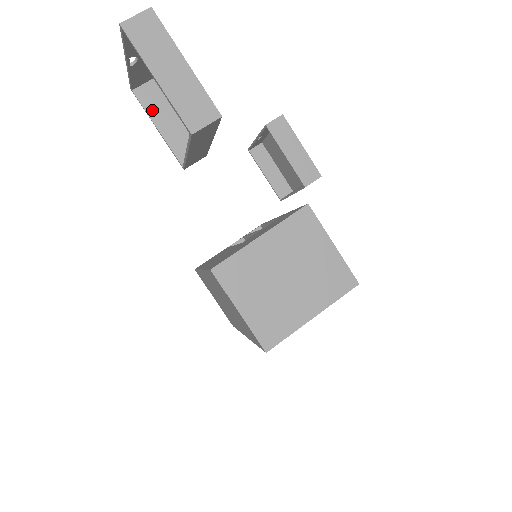
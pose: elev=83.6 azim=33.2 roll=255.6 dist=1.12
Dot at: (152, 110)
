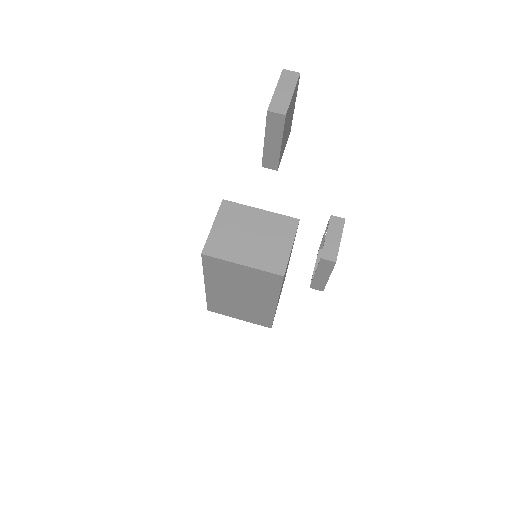
Dot at: occluded
